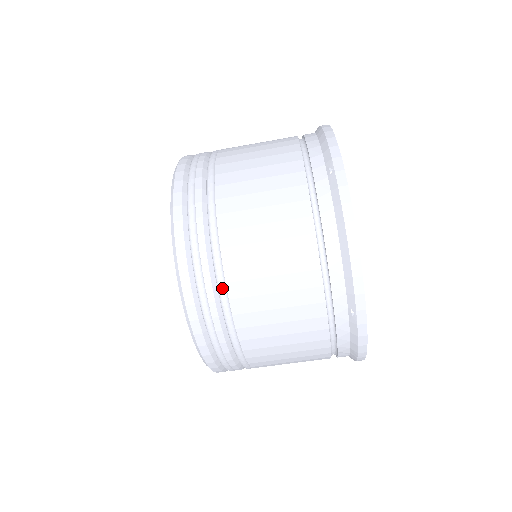
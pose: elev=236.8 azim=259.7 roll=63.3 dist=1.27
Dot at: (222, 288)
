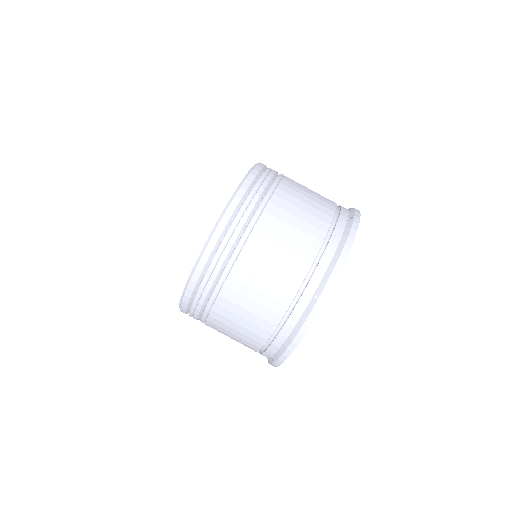
Dot at: (282, 175)
